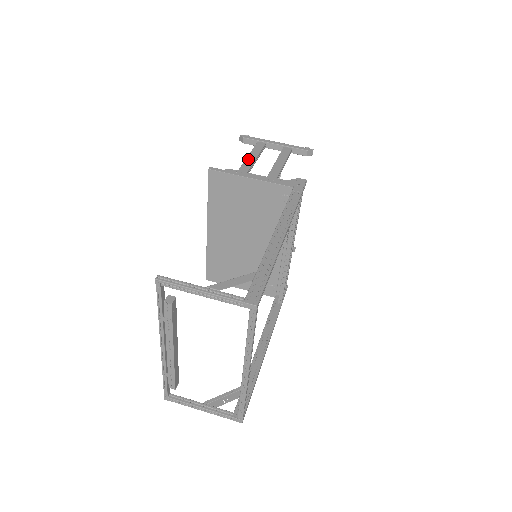
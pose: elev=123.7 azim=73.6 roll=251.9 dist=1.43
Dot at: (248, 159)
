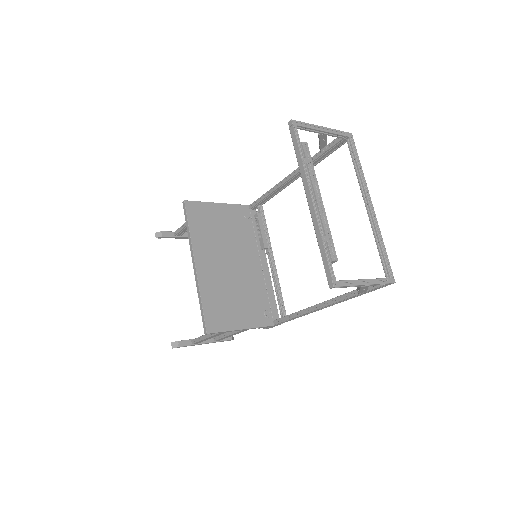
Dot at: occluded
